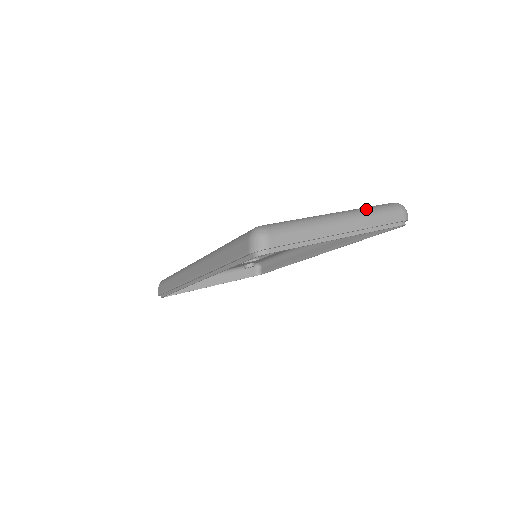
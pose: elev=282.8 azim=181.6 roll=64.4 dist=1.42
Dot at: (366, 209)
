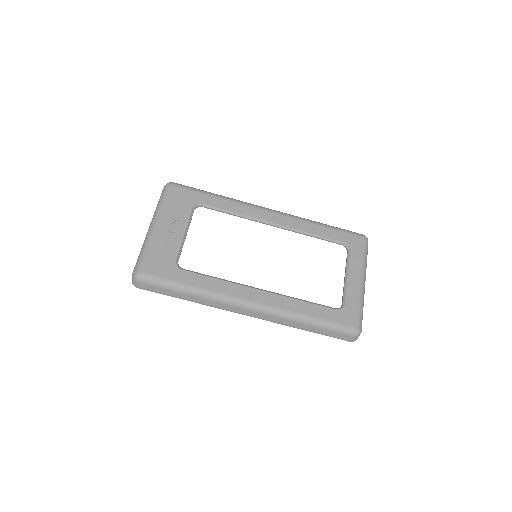
Dot at: (366, 262)
